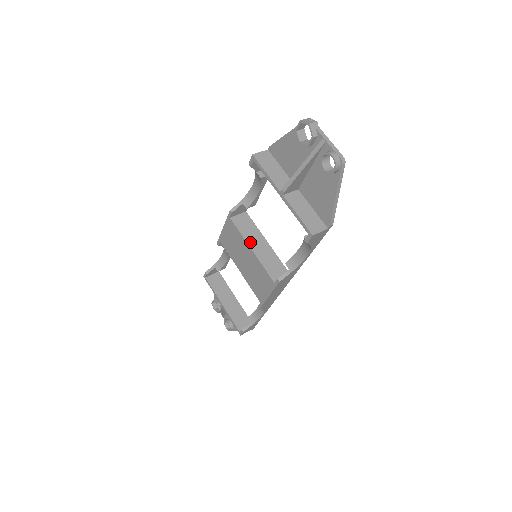
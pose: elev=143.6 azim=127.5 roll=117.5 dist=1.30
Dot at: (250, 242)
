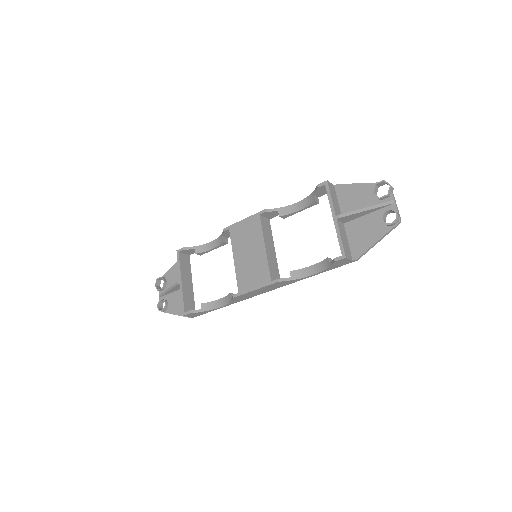
Dot at: (266, 241)
